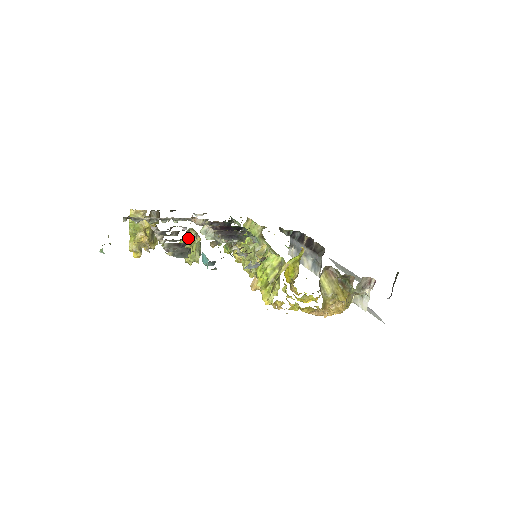
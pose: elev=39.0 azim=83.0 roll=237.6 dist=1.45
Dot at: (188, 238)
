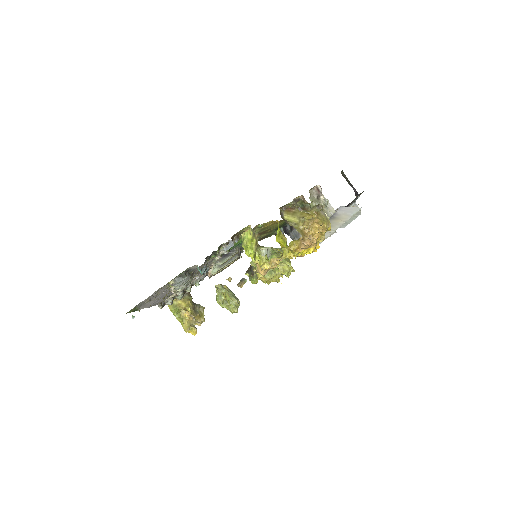
Dot at: (219, 293)
